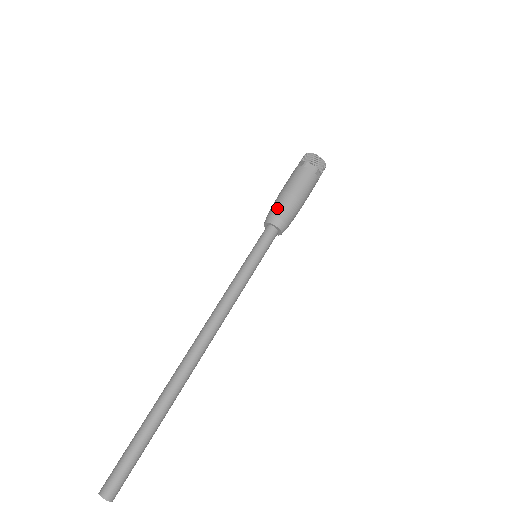
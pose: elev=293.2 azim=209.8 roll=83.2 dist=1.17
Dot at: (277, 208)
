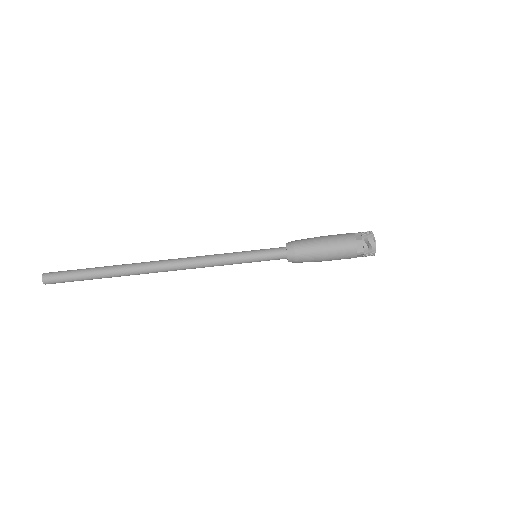
Dot at: (304, 259)
